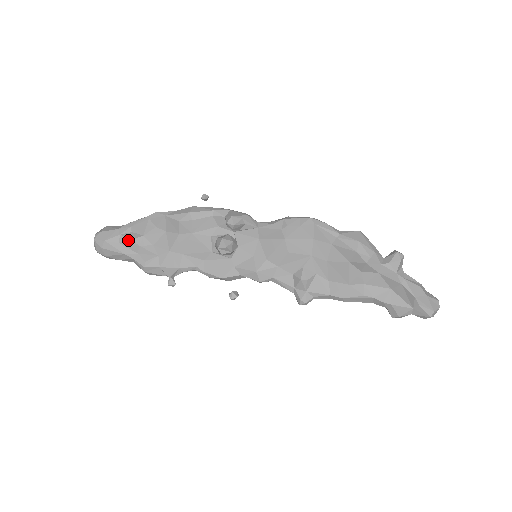
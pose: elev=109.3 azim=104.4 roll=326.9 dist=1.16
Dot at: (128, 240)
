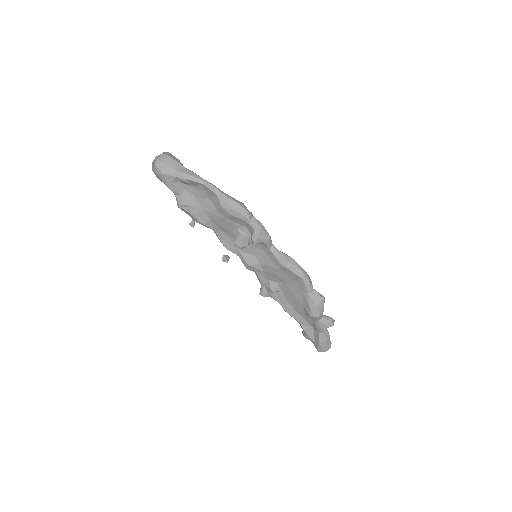
Dot at: (180, 182)
